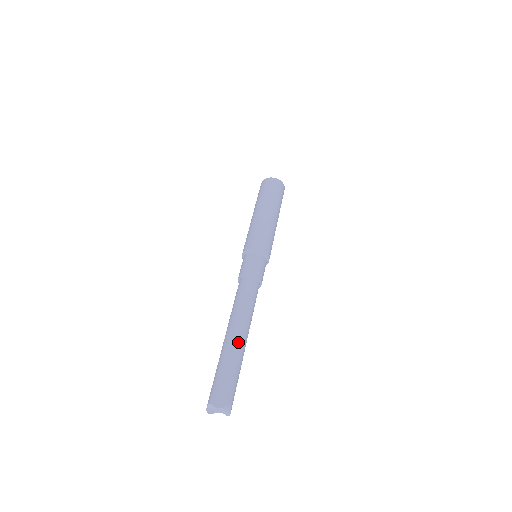
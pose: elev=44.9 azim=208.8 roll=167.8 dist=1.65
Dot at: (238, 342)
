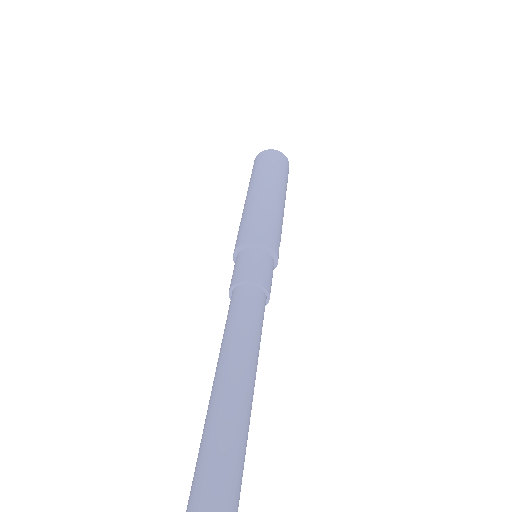
Dot at: (220, 400)
